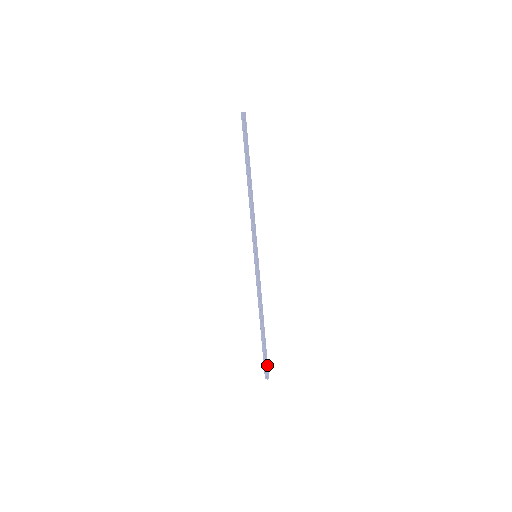
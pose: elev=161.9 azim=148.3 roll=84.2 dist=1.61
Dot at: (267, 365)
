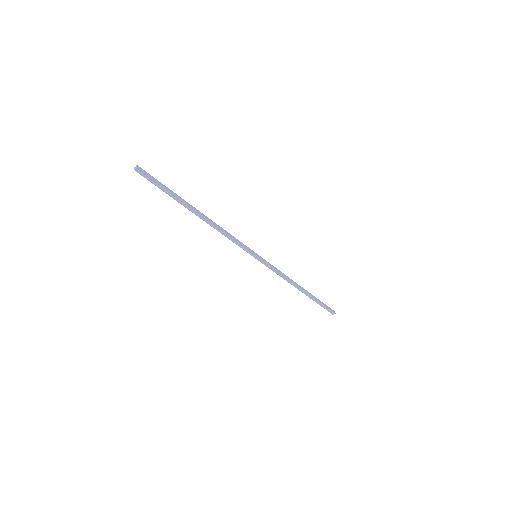
Dot at: (327, 307)
